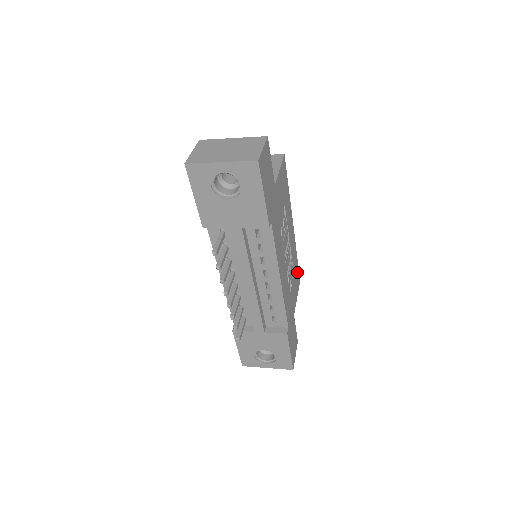
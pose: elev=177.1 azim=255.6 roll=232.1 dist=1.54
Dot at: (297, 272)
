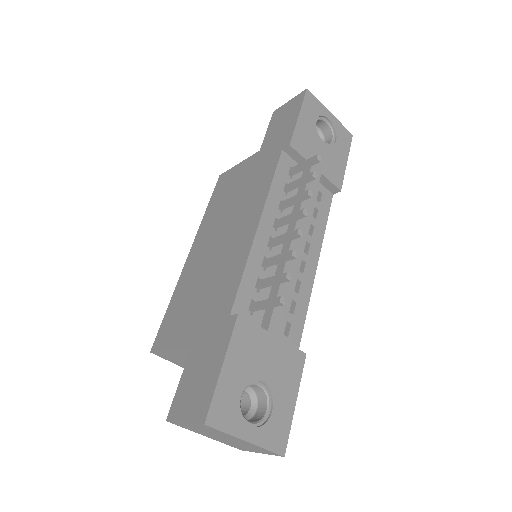
Dot at: occluded
